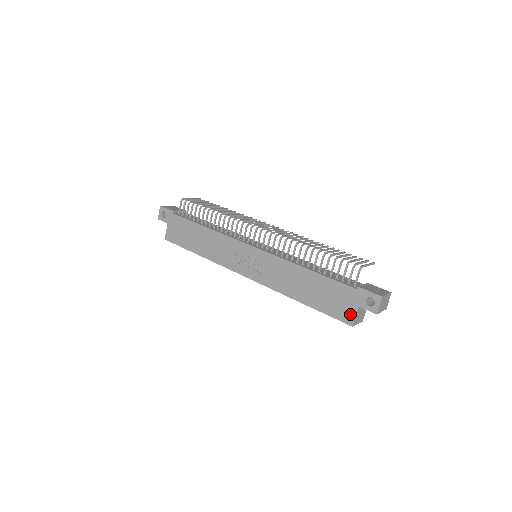
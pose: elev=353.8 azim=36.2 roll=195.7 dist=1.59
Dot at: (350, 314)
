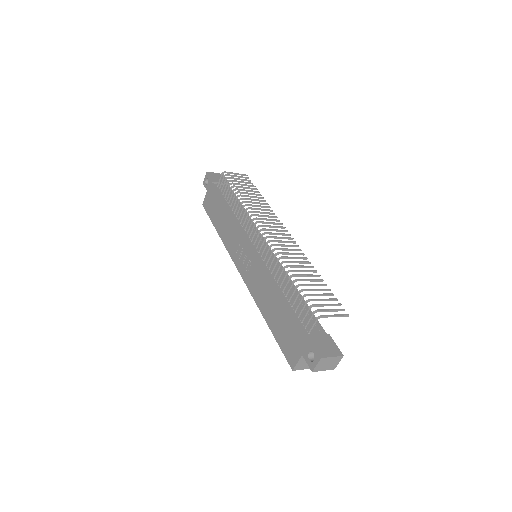
Dot at: (294, 358)
